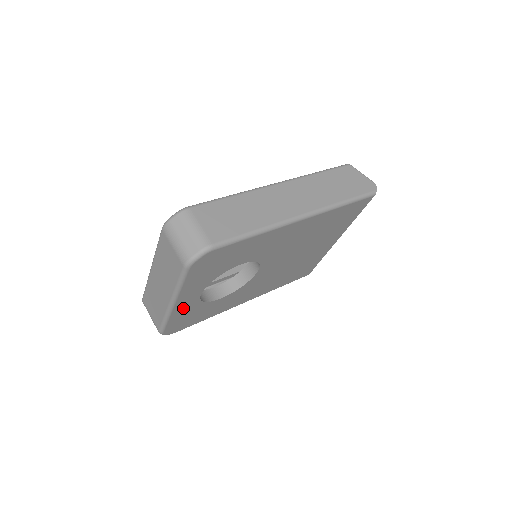
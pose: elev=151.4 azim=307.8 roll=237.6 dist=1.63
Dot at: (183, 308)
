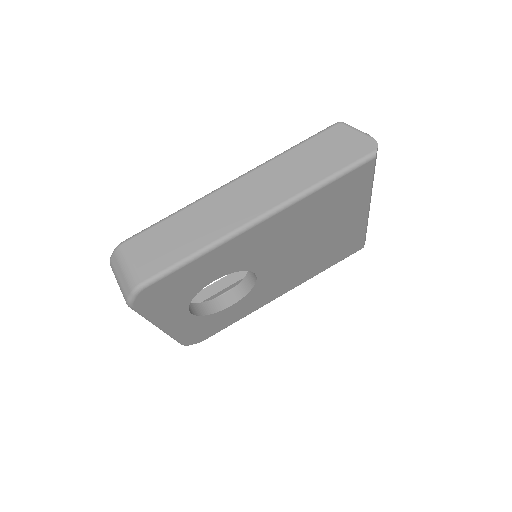
Dot at: (182, 327)
